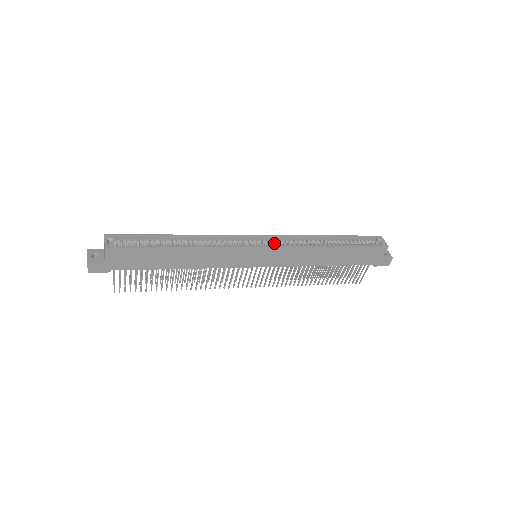
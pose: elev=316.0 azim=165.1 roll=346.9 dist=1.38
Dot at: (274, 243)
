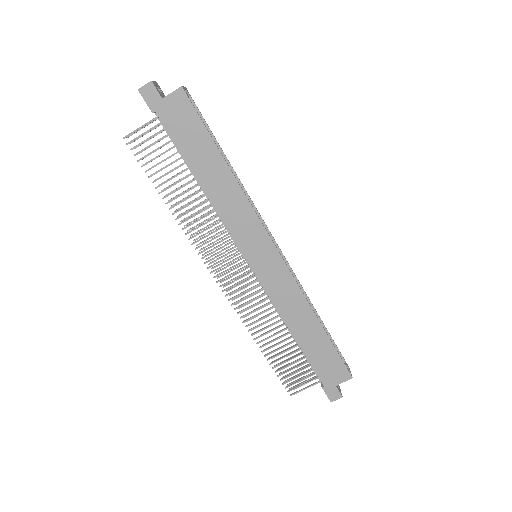
Dot at: occluded
